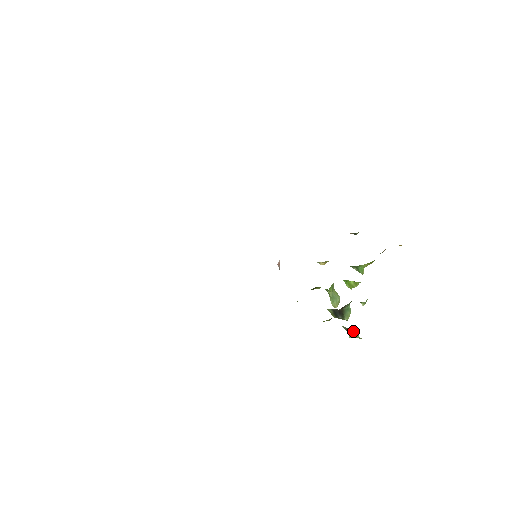
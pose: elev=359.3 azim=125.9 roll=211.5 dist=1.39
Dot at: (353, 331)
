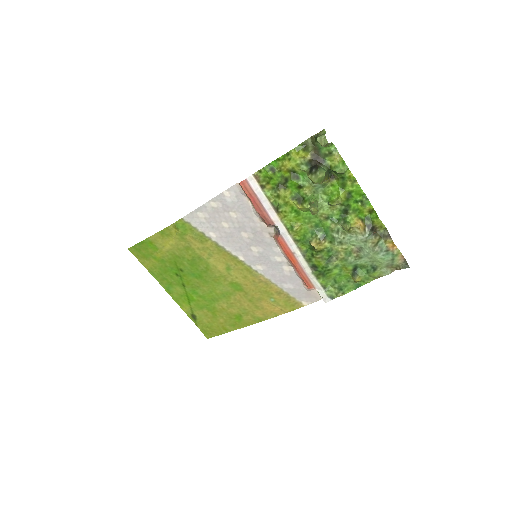
Dot at: (322, 135)
